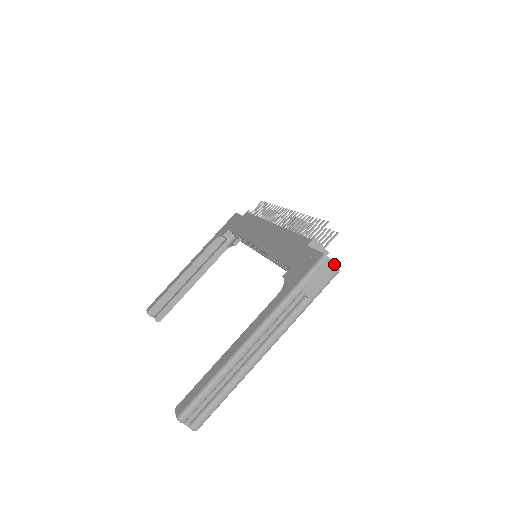
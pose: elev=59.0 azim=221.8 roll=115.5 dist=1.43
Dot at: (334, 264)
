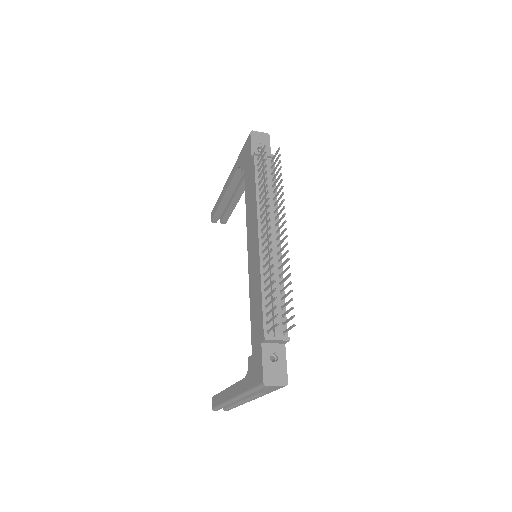
Dot at: (277, 386)
